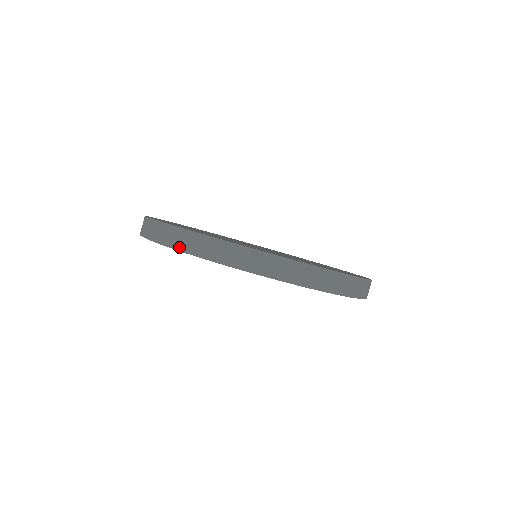
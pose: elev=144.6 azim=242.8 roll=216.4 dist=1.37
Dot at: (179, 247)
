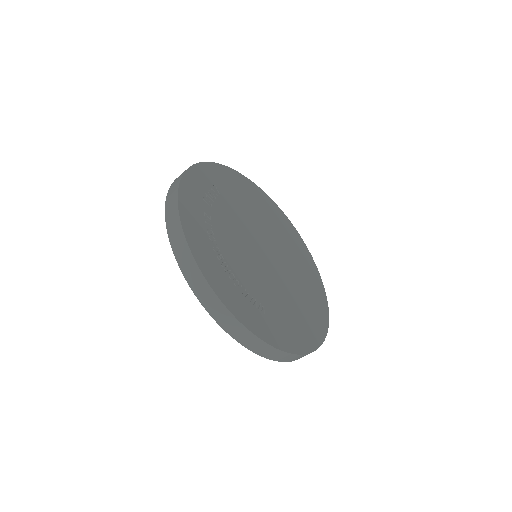
Dot at: (168, 224)
